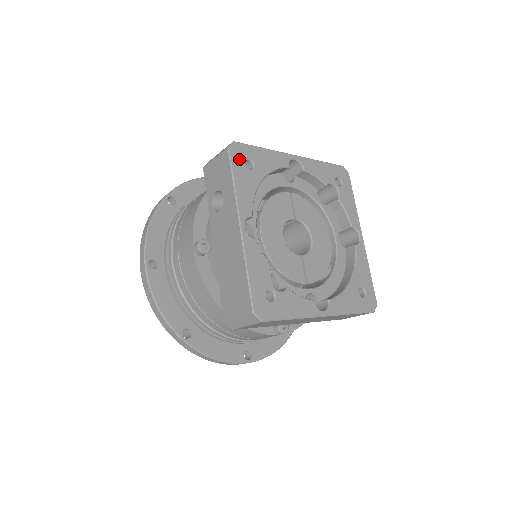
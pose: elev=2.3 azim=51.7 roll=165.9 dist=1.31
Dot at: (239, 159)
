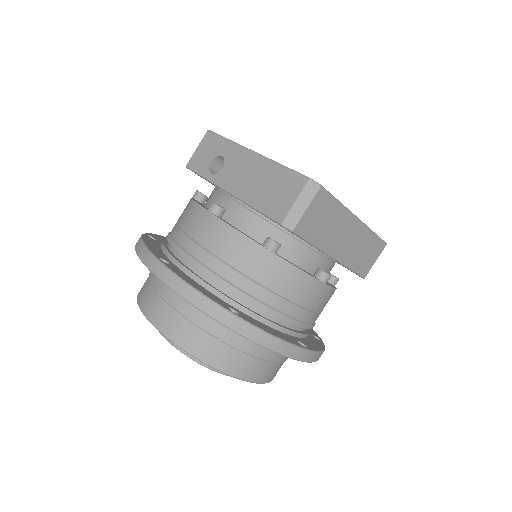
Dot at: occluded
